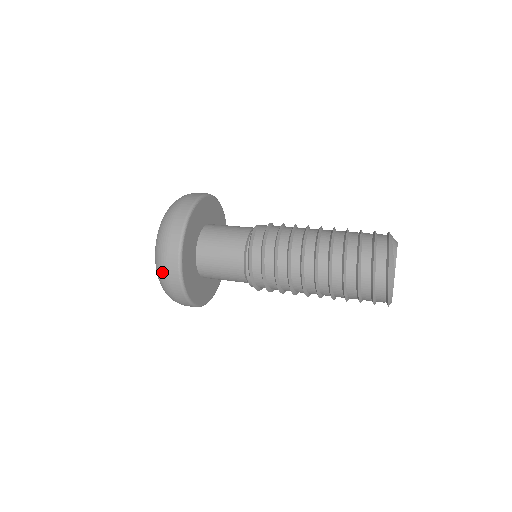
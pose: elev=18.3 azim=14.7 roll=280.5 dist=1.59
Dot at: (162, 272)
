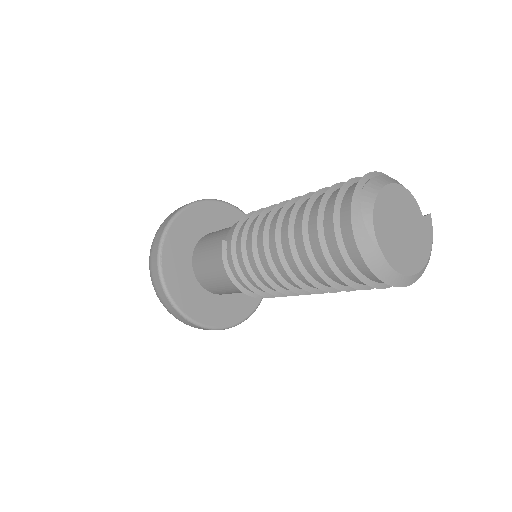
Dot at: occluded
